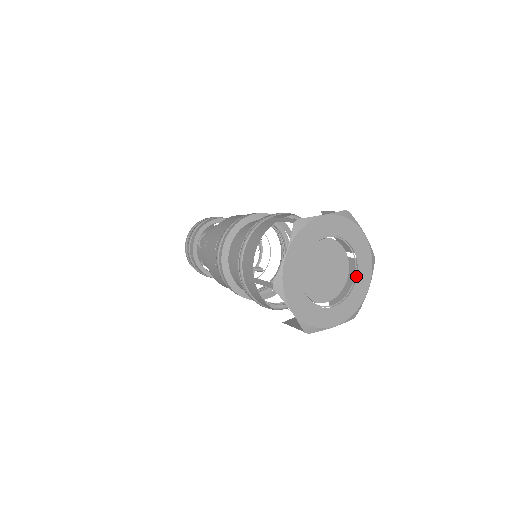
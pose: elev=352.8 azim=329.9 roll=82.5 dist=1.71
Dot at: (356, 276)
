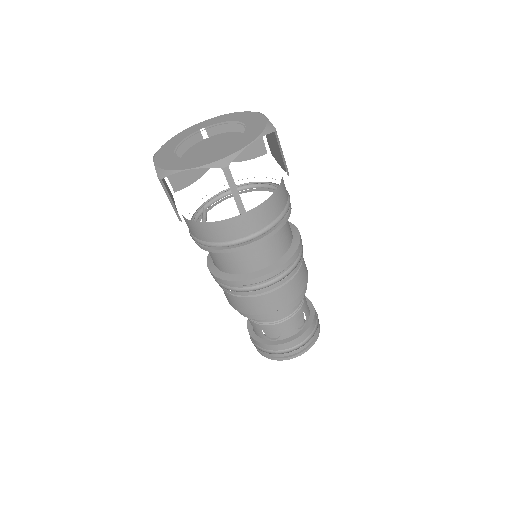
Dot at: occluded
